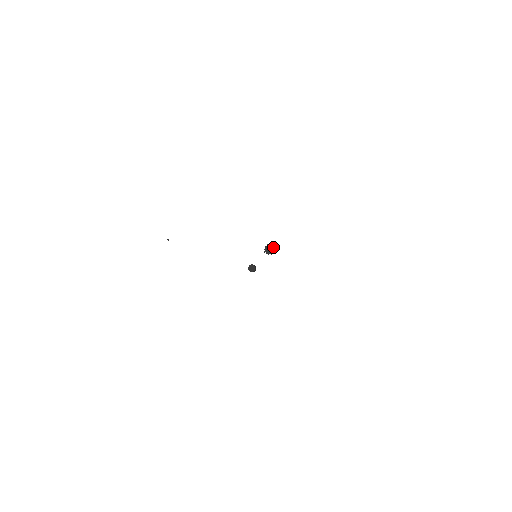
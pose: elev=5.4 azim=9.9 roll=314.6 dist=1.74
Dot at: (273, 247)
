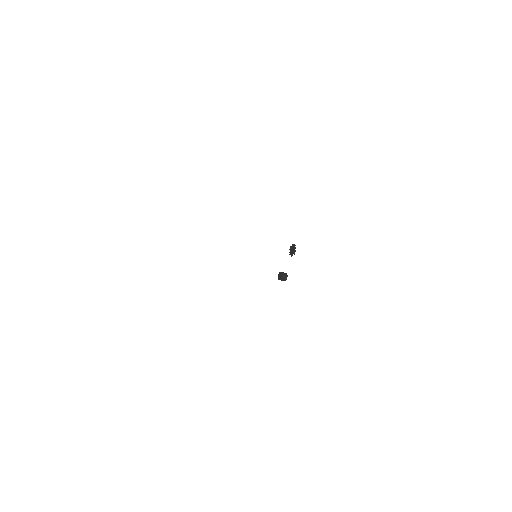
Dot at: (294, 246)
